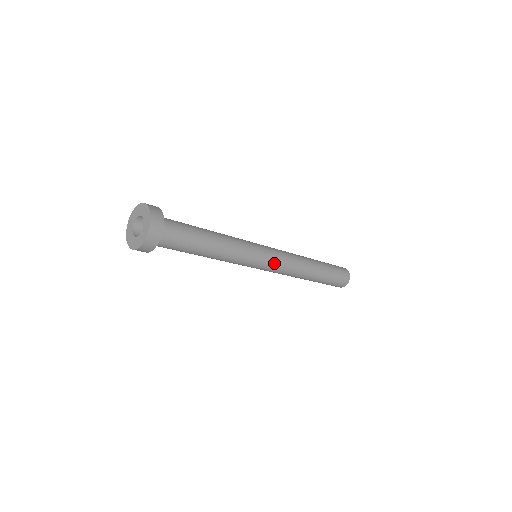
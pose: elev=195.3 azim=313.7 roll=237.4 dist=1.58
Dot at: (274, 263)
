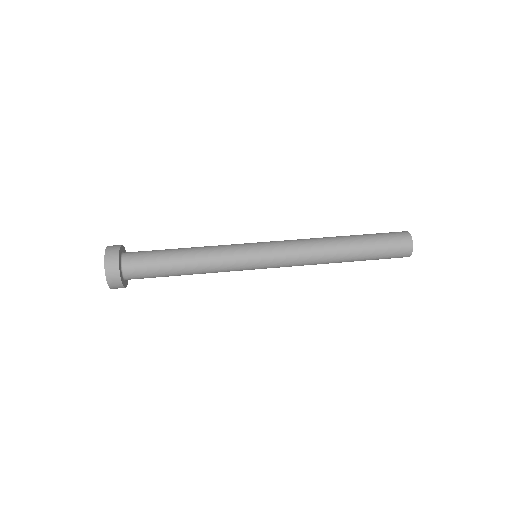
Dot at: (275, 259)
